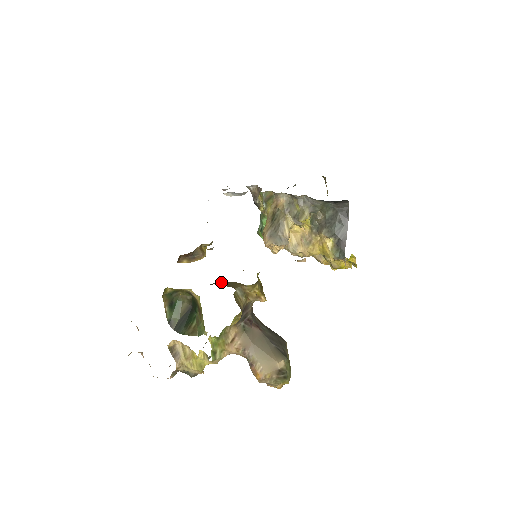
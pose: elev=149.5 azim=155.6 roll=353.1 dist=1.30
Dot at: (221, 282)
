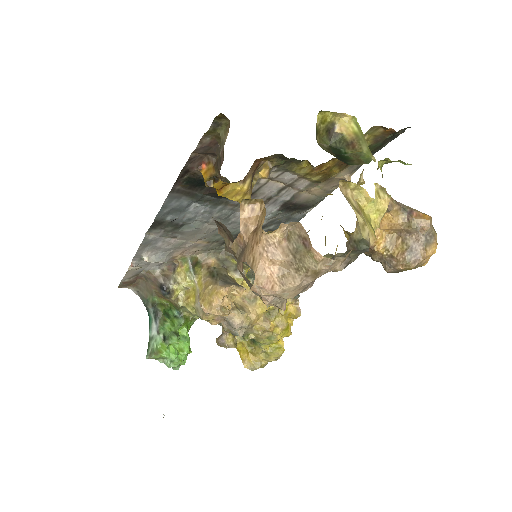
Dot at: occluded
